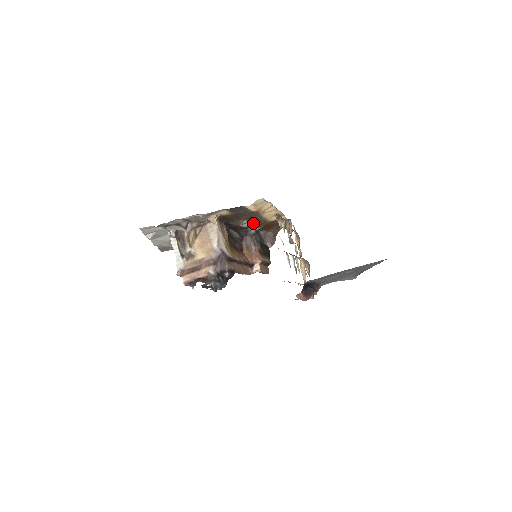
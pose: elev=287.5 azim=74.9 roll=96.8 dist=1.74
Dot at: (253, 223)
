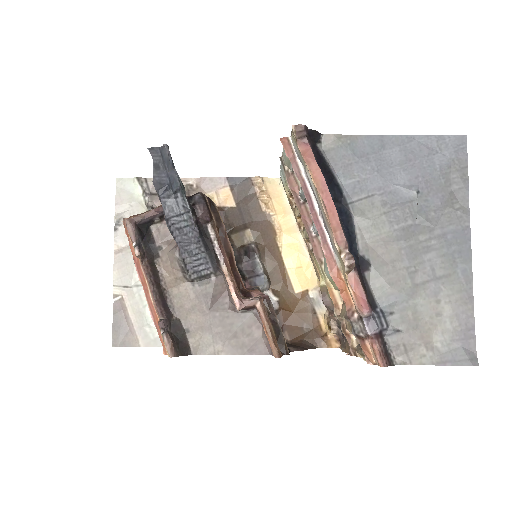
Dot at: (265, 267)
